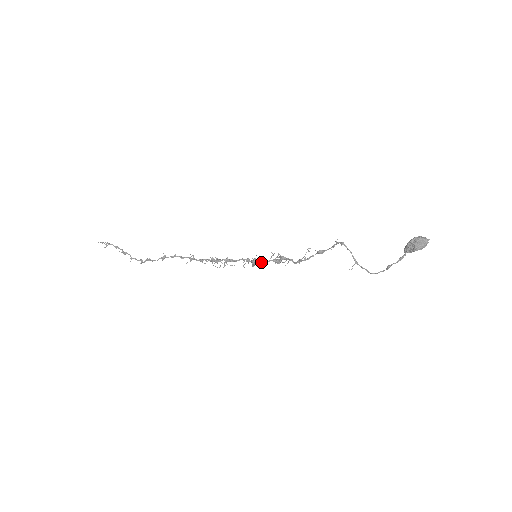
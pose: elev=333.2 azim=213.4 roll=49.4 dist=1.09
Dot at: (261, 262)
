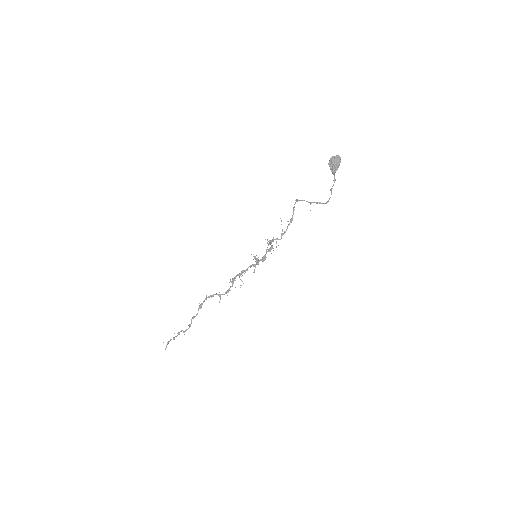
Dot at: (262, 259)
